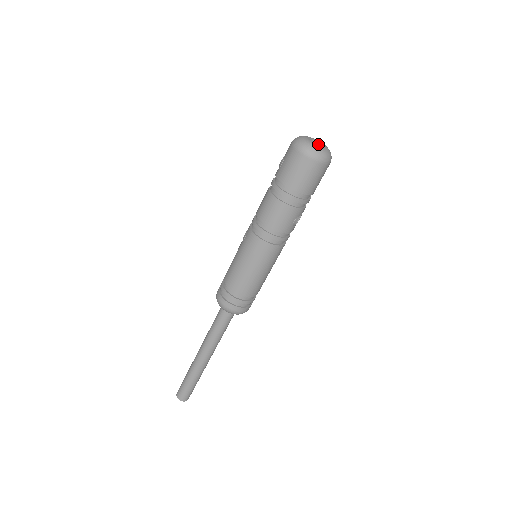
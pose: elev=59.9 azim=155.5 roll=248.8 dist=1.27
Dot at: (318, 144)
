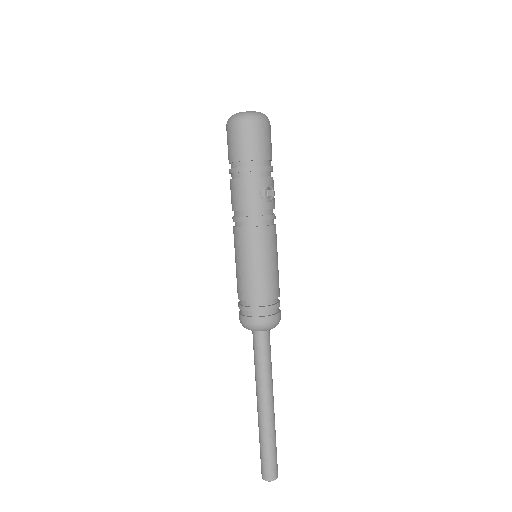
Dot at: occluded
